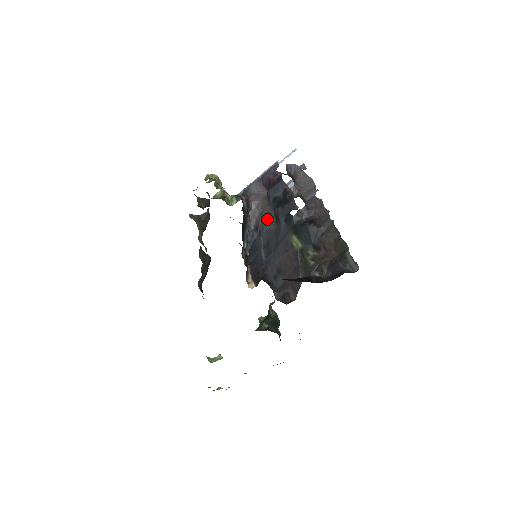
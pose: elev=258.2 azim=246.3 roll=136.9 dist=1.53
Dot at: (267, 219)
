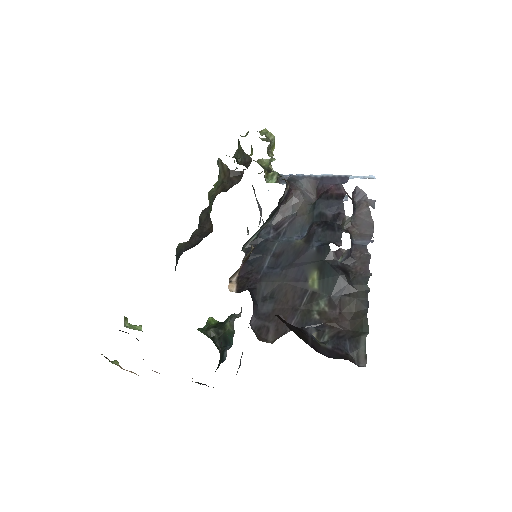
Dot at: (296, 228)
